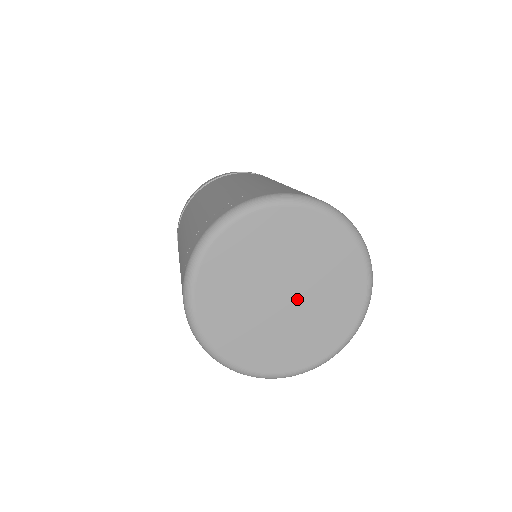
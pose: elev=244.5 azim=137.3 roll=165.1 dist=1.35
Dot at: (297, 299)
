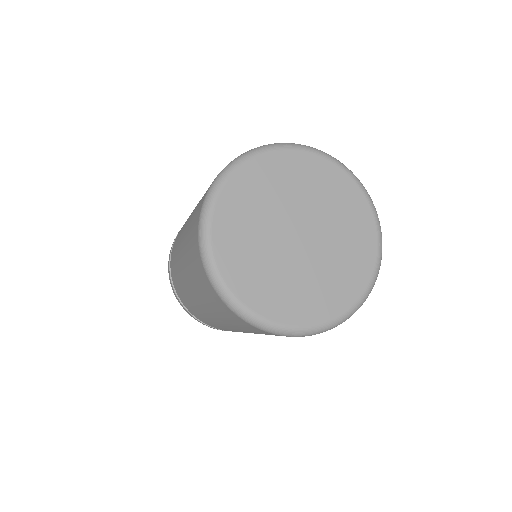
Dot at: (306, 250)
